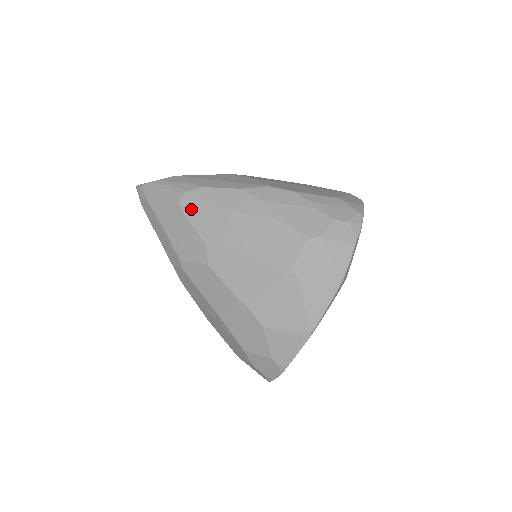
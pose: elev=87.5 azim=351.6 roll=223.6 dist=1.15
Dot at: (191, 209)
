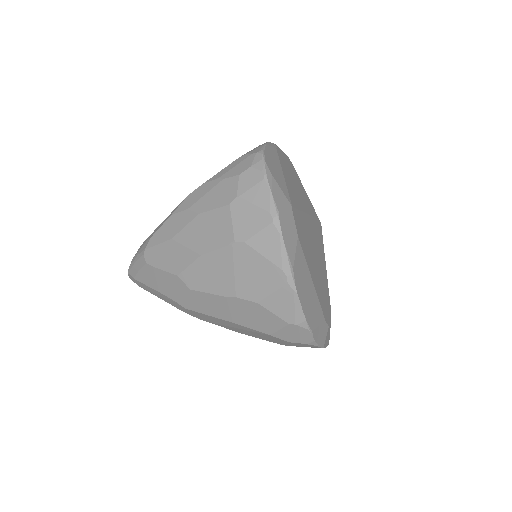
Dot at: (154, 259)
